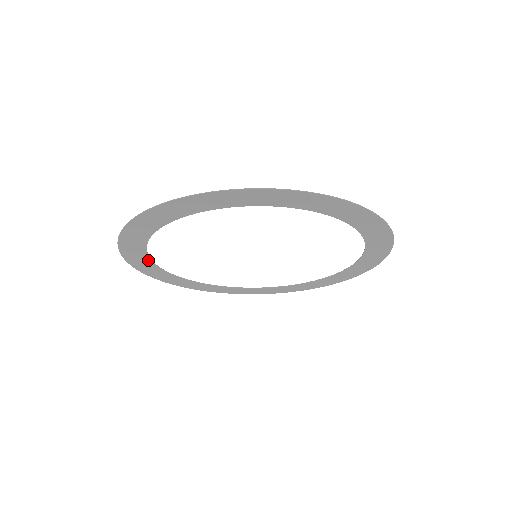
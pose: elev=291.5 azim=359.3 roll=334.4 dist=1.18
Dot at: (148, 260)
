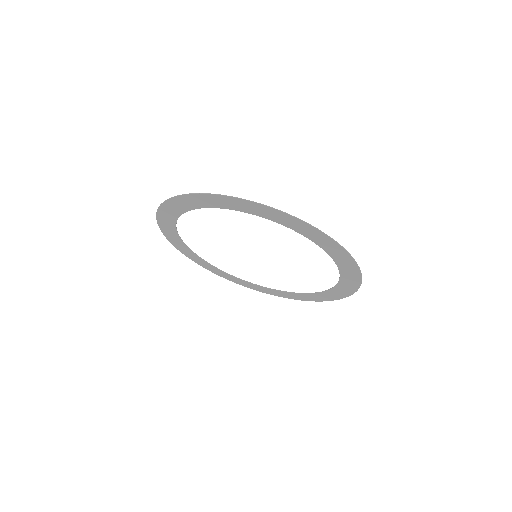
Dot at: (198, 257)
